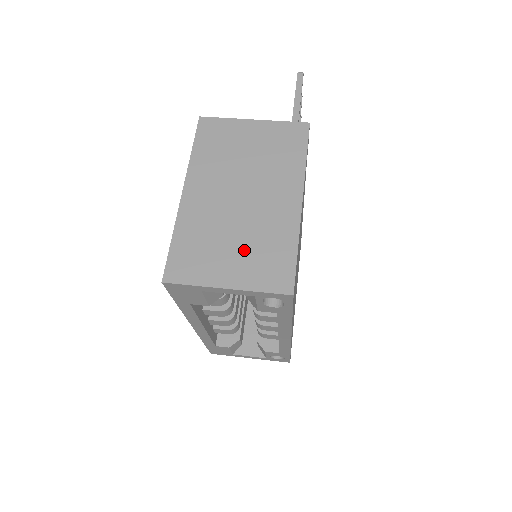
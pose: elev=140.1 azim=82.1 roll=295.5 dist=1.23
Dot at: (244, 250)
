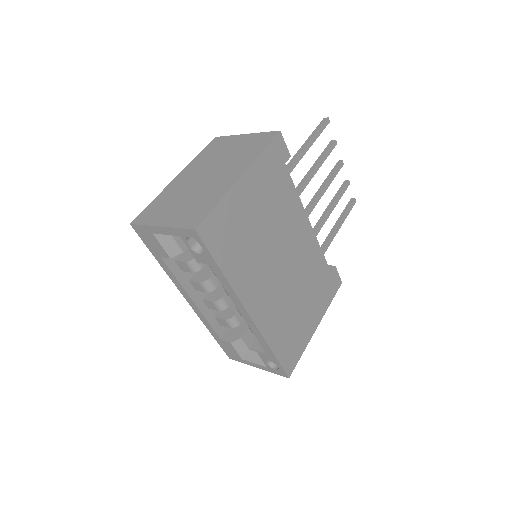
Dot at: (186, 205)
